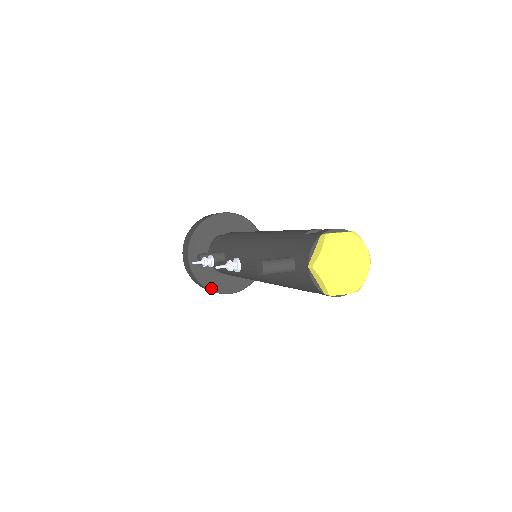
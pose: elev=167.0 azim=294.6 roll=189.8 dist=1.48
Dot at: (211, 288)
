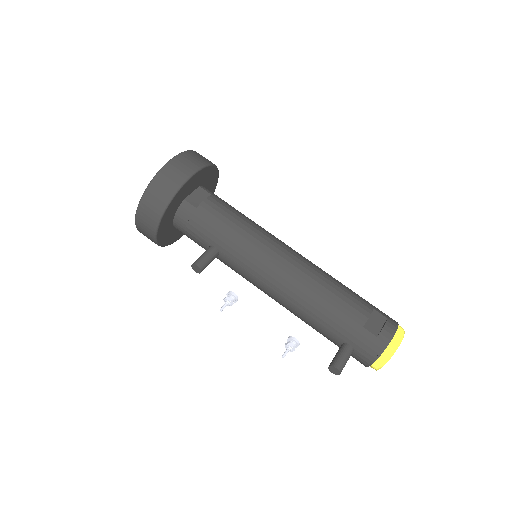
Dot at: (170, 244)
